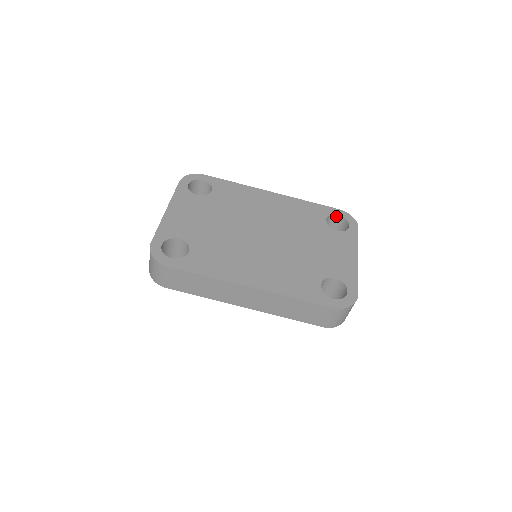
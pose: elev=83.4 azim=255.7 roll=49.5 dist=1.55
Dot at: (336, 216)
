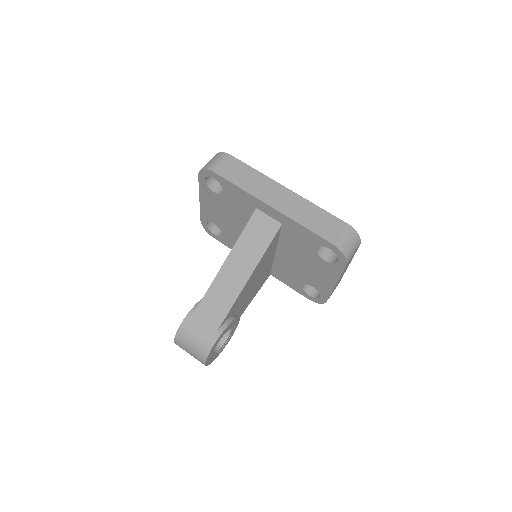
Dot at: occluded
